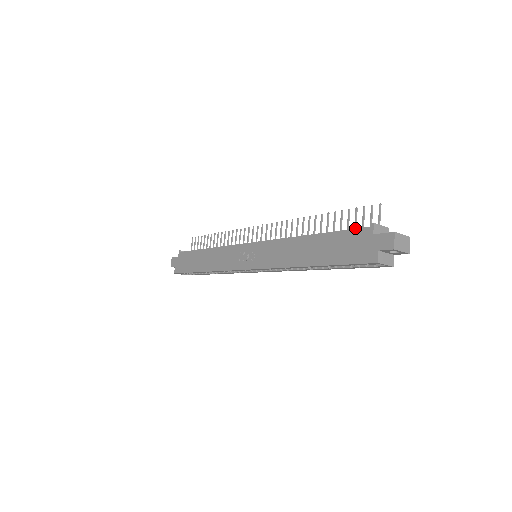
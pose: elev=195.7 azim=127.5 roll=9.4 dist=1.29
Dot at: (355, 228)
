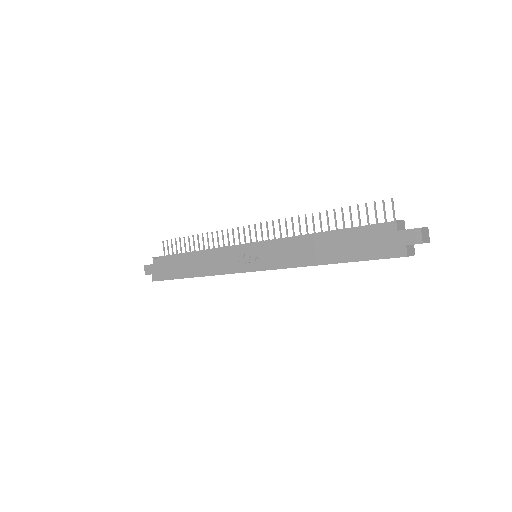
Dot at: (368, 223)
